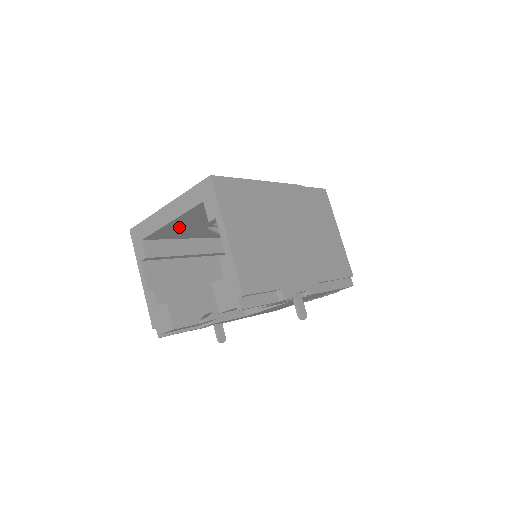
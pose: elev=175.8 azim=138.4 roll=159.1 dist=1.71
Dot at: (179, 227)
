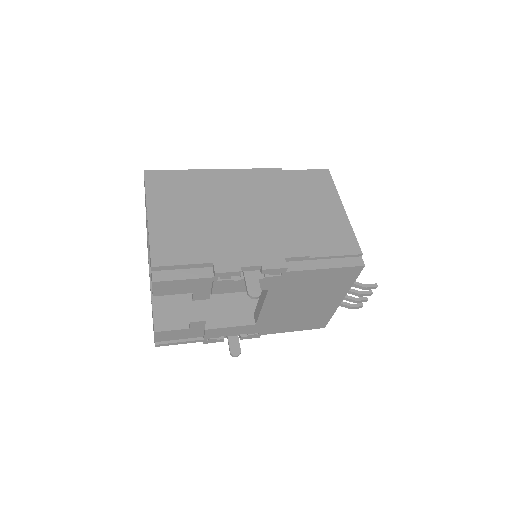
Dot at: occluded
